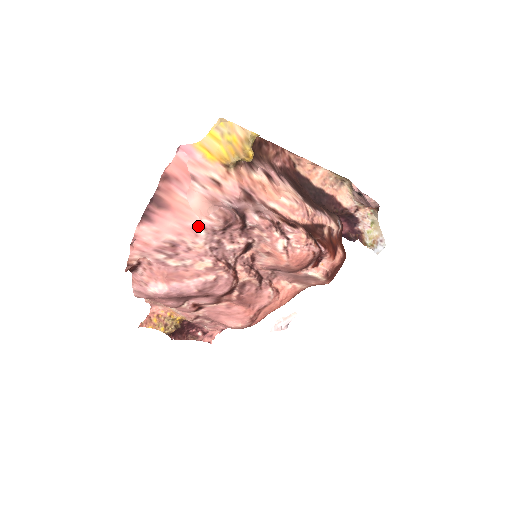
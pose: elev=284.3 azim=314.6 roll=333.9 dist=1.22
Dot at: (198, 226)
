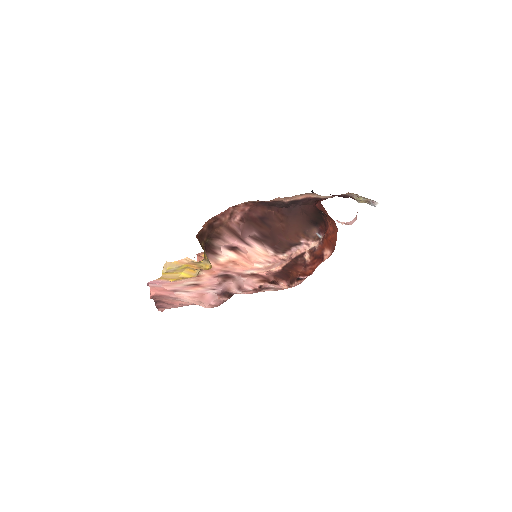
Dot at: occluded
